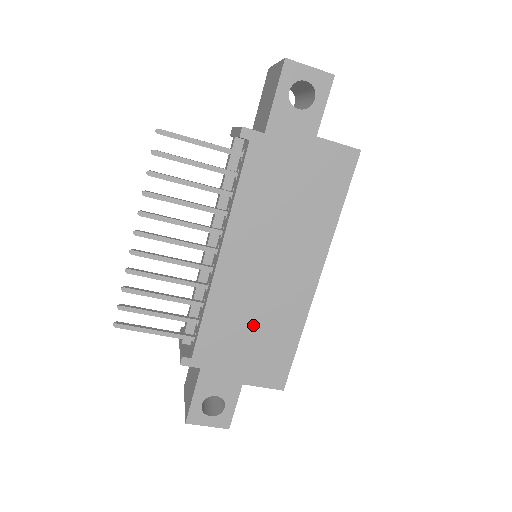
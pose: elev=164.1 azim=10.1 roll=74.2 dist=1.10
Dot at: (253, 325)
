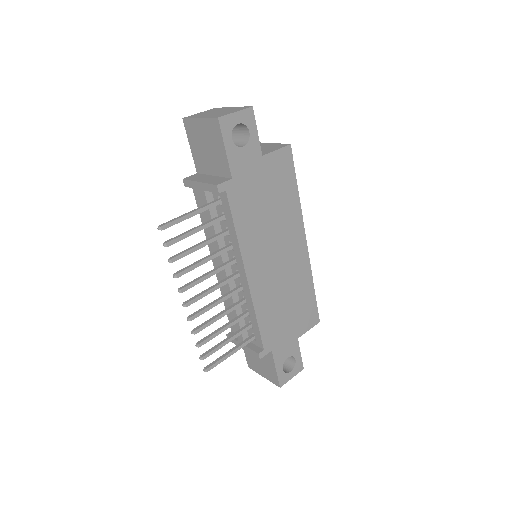
Dot at: (286, 301)
